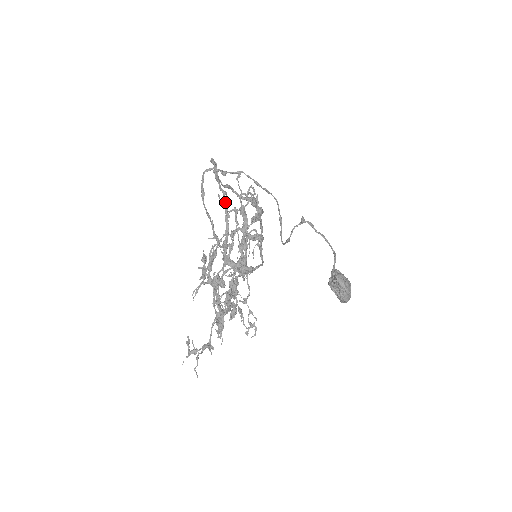
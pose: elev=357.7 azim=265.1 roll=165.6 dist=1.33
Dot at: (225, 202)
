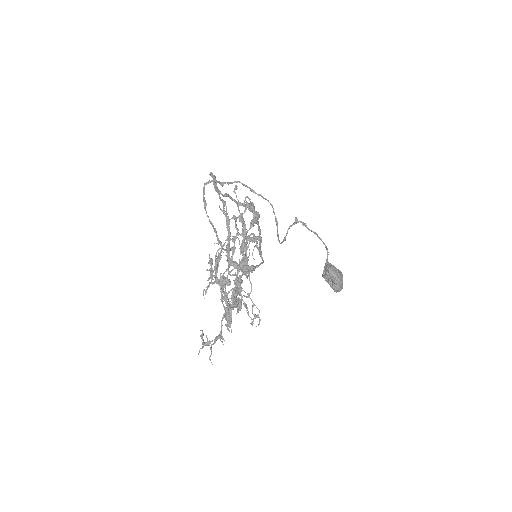
Dot at: occluded
